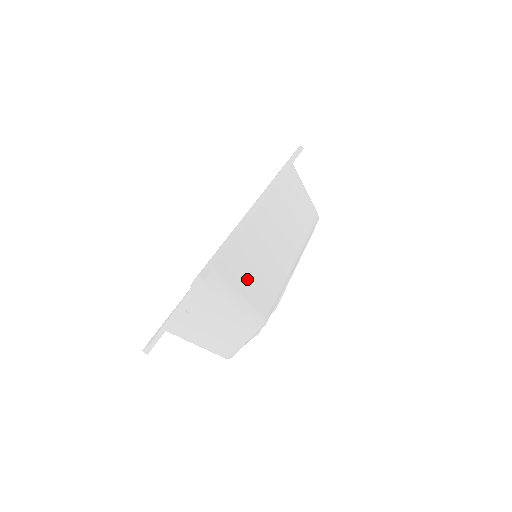
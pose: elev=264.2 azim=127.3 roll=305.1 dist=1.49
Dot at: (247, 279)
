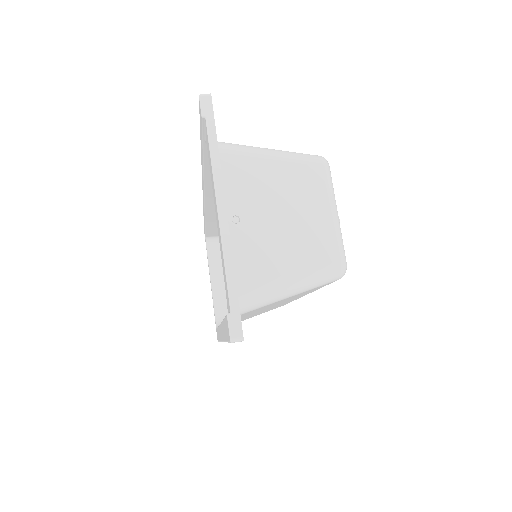
Dot at: occluded
